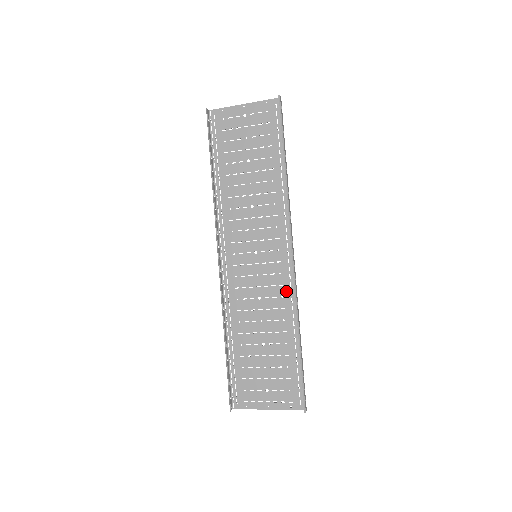
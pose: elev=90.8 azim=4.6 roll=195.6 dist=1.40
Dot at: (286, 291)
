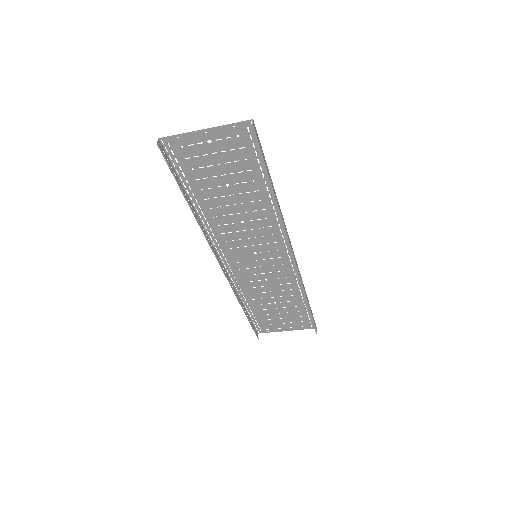
Dot at: (290, 274)
